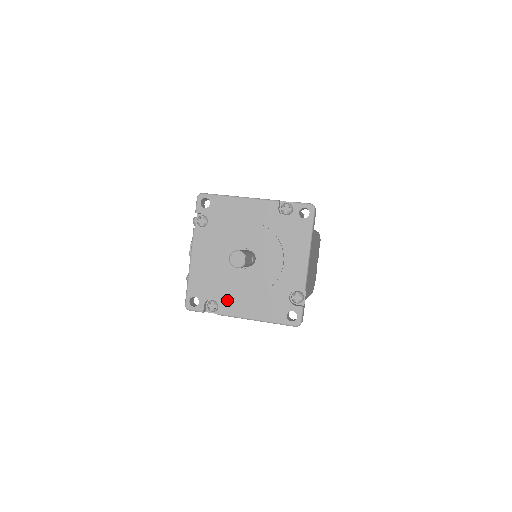
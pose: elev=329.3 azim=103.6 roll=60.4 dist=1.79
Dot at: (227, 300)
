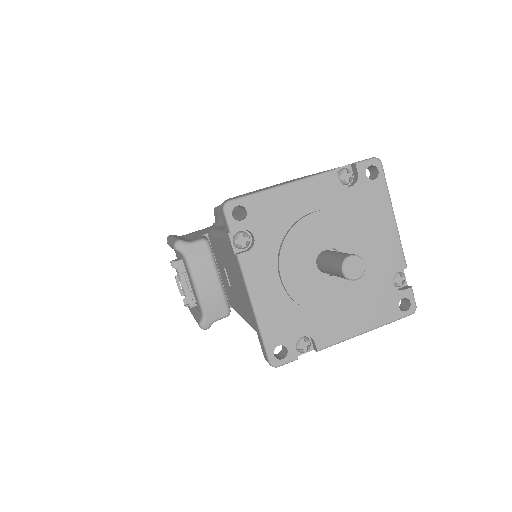
Dot at: (322, 327)
